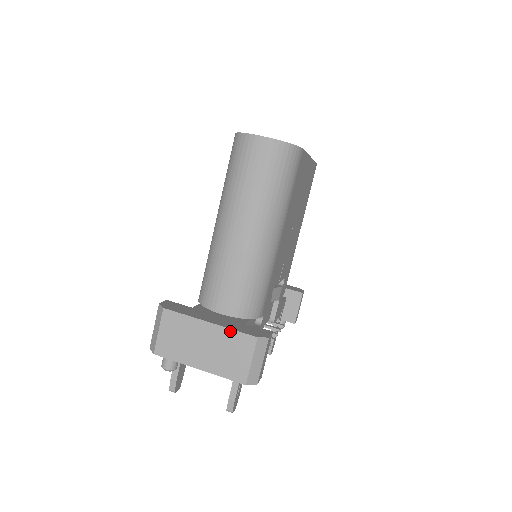
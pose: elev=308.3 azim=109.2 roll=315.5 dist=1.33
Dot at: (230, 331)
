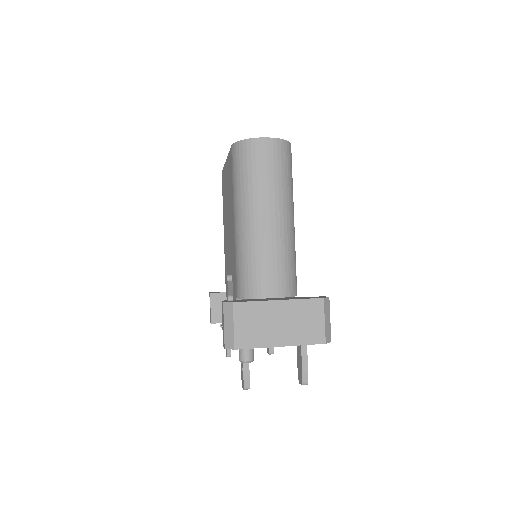
Dot at: (299, 301)
